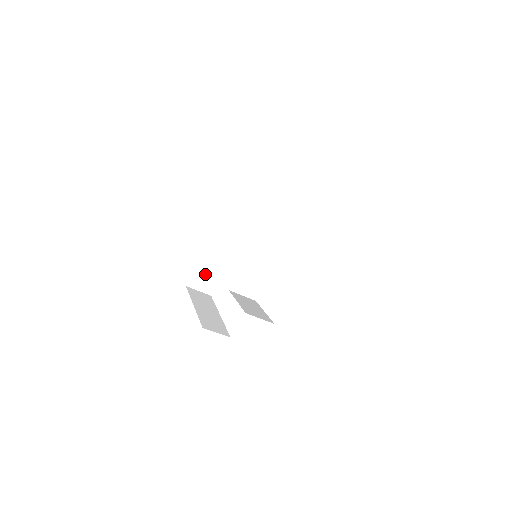
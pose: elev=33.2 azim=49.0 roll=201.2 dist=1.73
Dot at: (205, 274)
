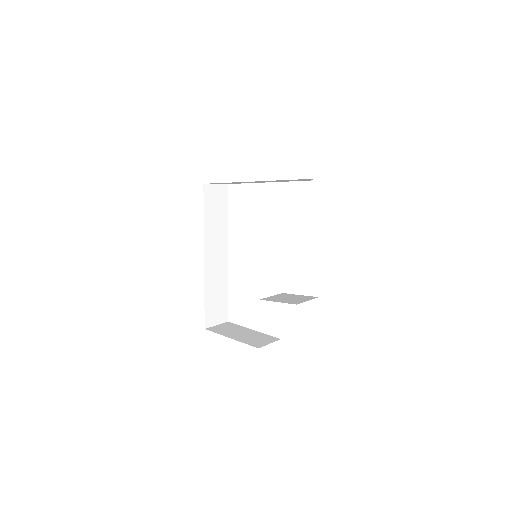
Dot at: (213, 306)
